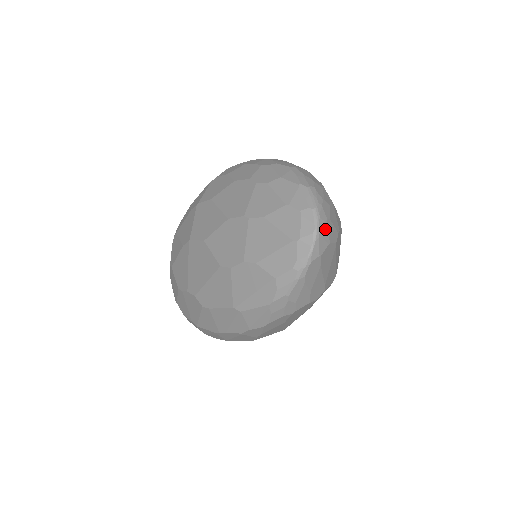
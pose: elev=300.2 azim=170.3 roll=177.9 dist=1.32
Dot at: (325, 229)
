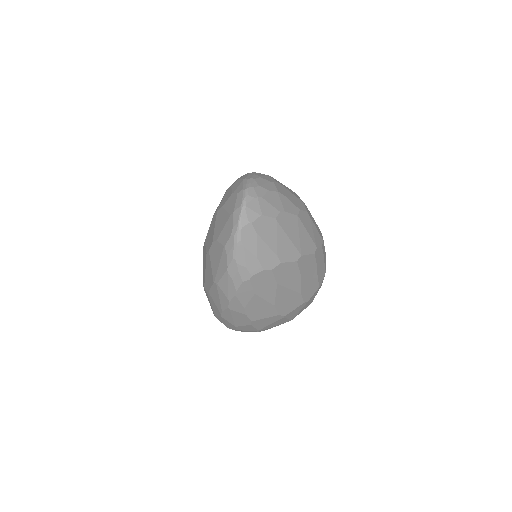
Dot at: (255, 204)
